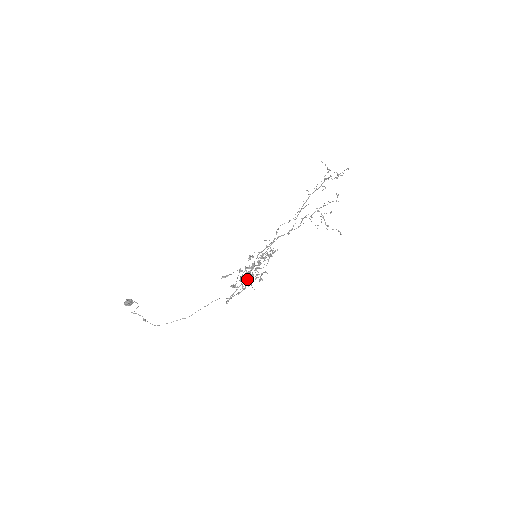
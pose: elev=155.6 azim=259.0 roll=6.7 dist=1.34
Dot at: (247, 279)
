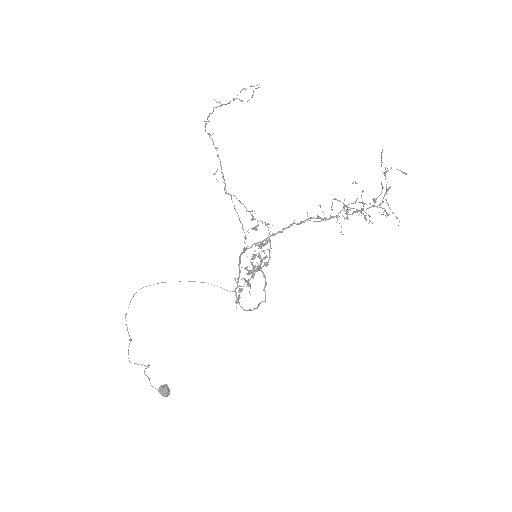
Dot at: occluded
